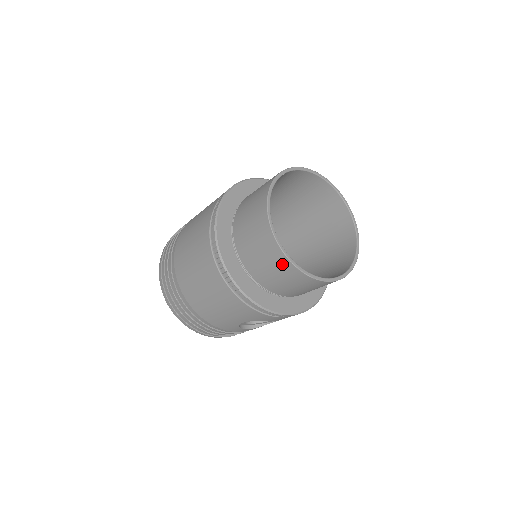
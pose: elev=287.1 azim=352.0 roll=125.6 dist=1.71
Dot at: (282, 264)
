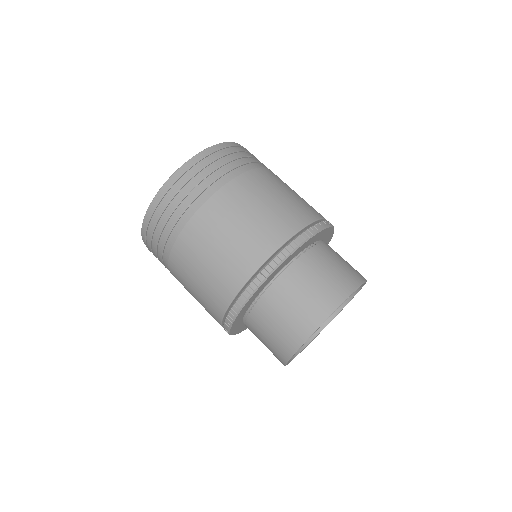
Dot at: (277, 358)
